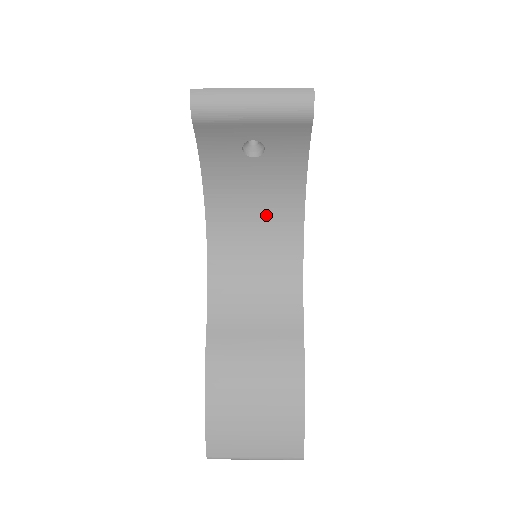
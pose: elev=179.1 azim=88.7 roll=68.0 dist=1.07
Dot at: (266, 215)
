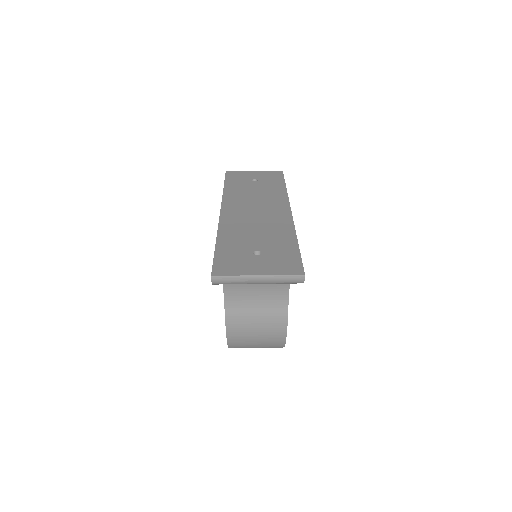
Dot at: occluded
